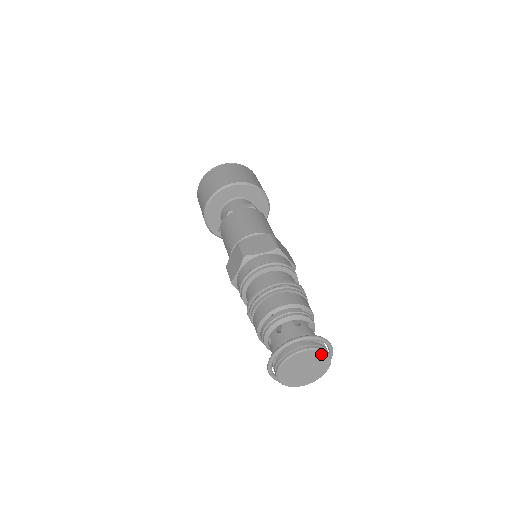
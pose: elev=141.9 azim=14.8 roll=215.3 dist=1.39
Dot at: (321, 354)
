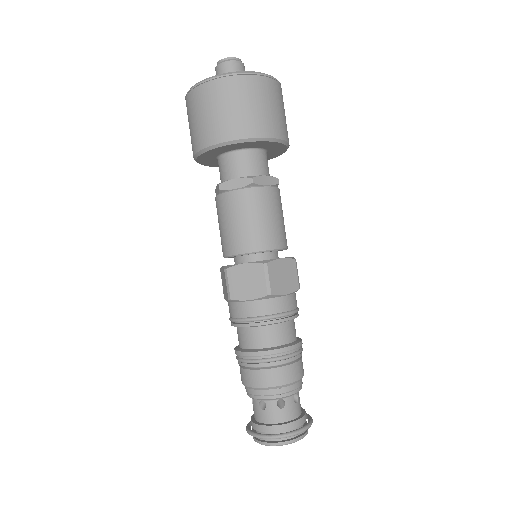
Dot at: occluded
